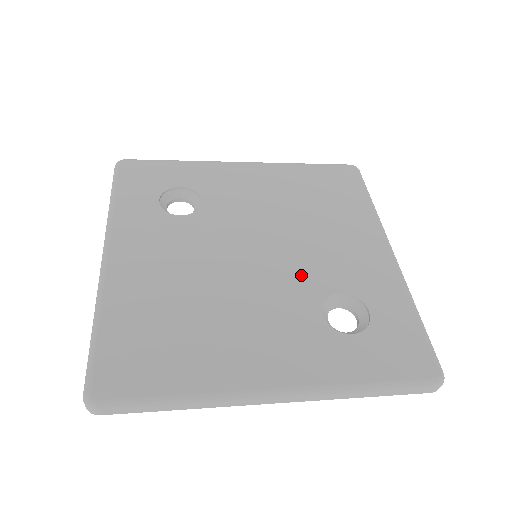
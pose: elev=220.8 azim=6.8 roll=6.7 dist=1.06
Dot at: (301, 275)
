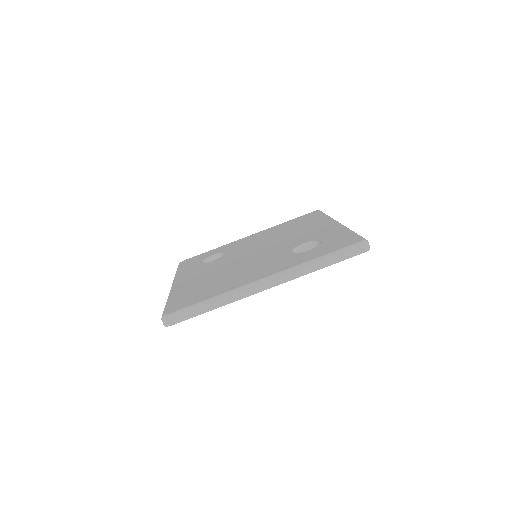
Dot at: (280, 248)
